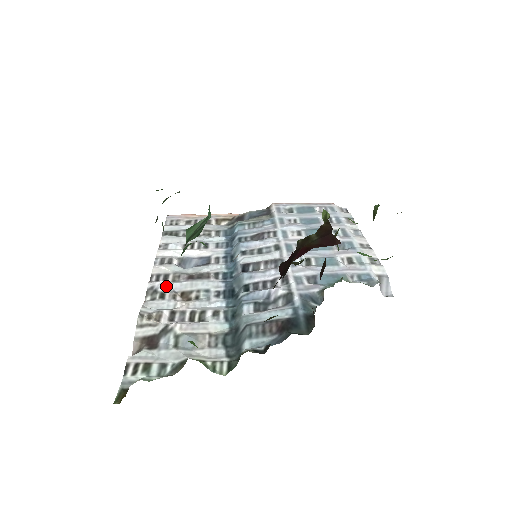
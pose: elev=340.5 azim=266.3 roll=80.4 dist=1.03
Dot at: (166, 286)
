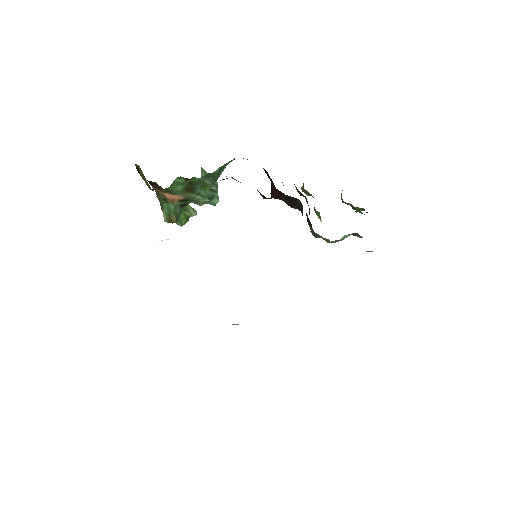
Dot at: occluded
